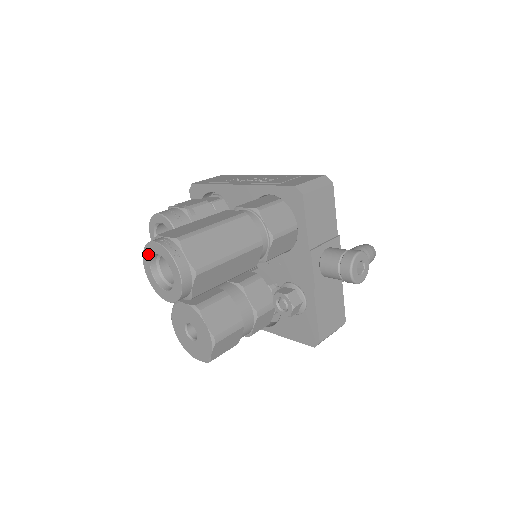
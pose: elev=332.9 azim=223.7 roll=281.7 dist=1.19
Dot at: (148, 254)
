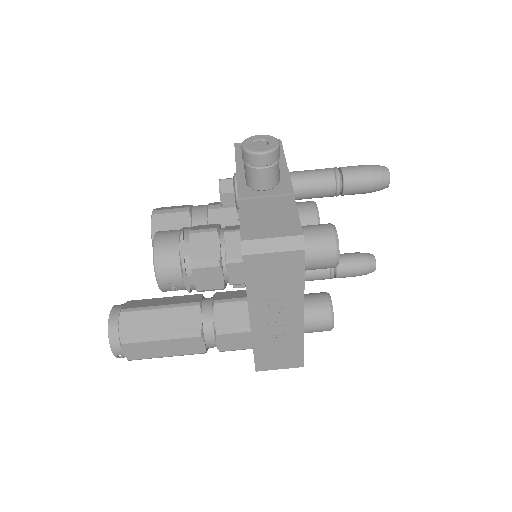
Dot at: (110, 334)
